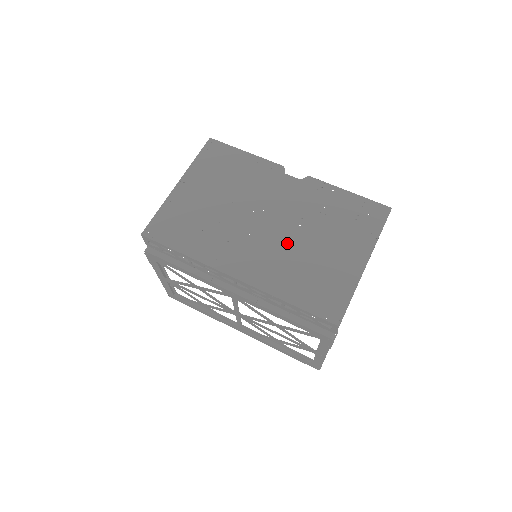
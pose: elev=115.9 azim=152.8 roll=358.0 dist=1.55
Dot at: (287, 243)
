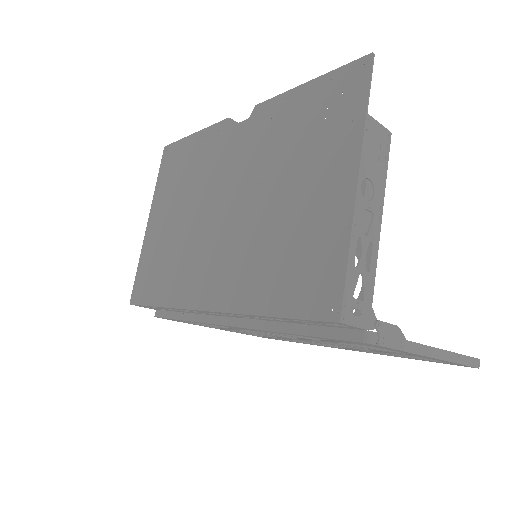
Dot at: (248, 222)
